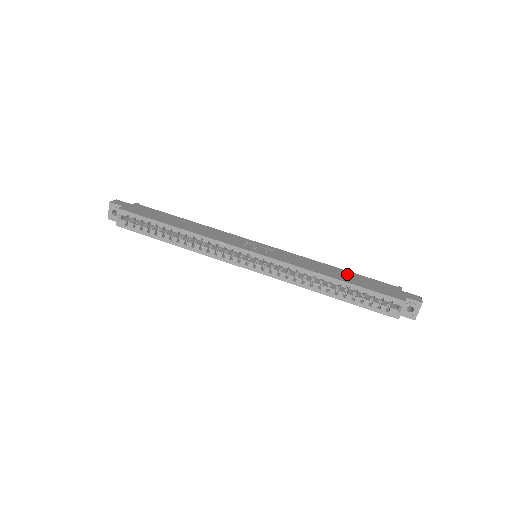
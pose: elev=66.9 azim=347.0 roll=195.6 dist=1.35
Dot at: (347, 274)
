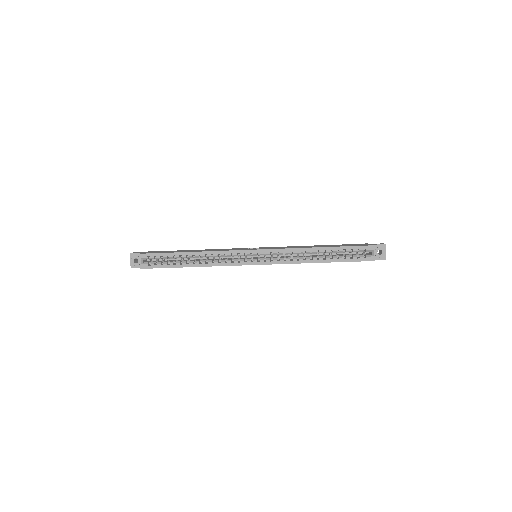
Dot at: (327, 245)
